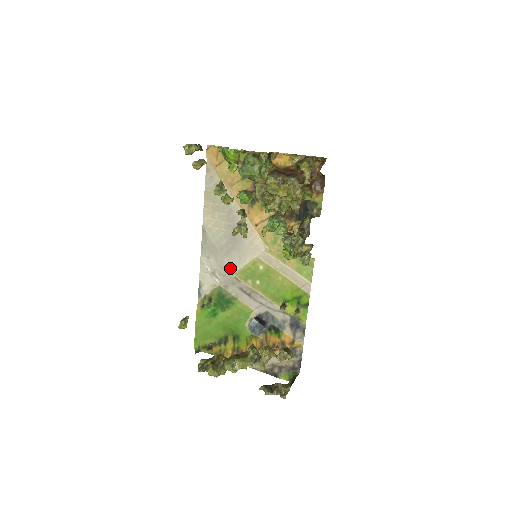
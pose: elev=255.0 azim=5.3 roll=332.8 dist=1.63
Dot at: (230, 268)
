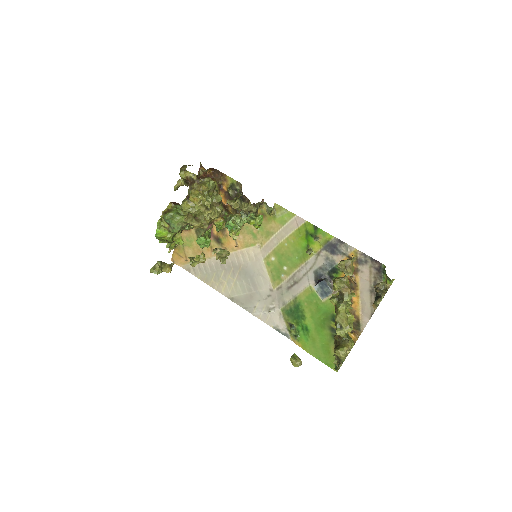
Dot at: (268, 290)
